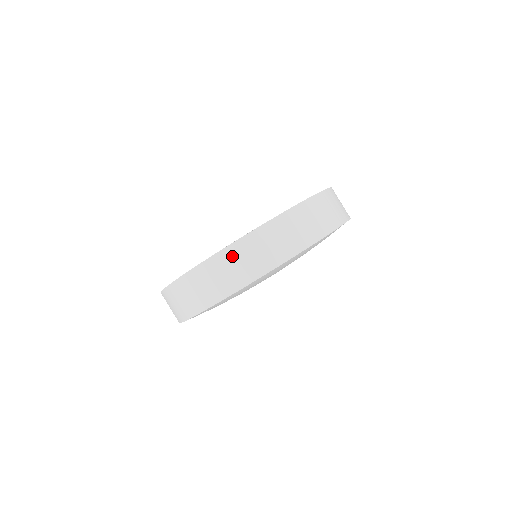
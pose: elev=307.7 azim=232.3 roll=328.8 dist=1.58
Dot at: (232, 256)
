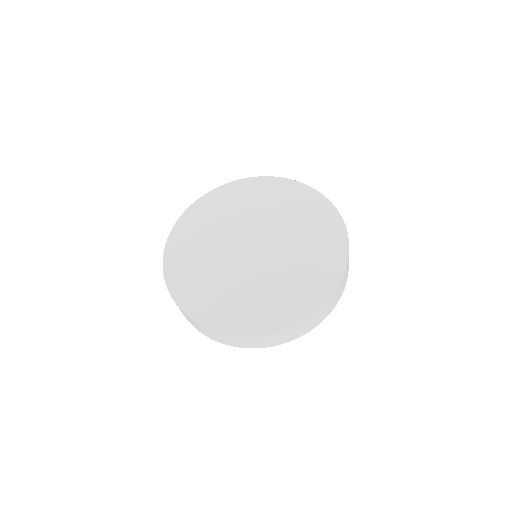
Dot at: (257, 338)
